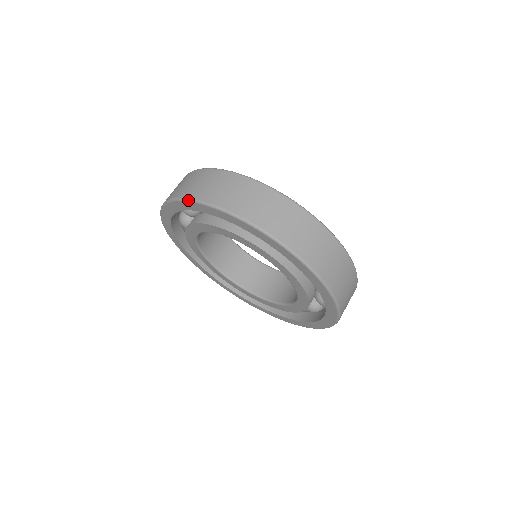
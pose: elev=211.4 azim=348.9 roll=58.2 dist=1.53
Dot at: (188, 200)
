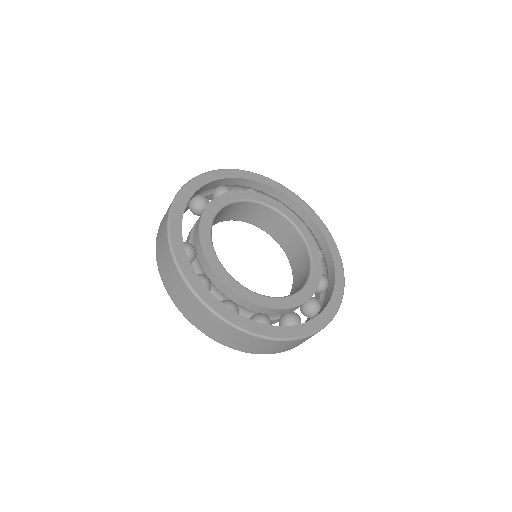
Dot at: (157, 234)
